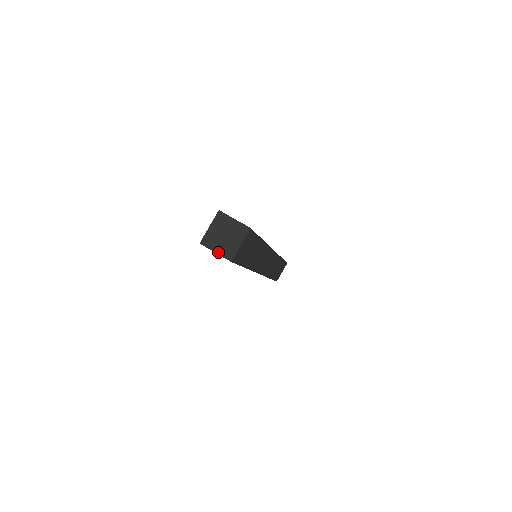
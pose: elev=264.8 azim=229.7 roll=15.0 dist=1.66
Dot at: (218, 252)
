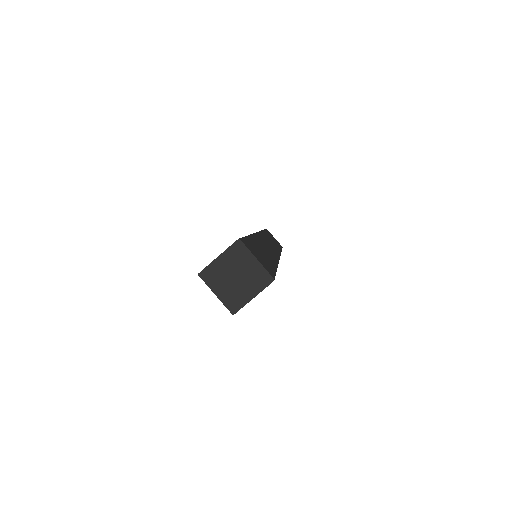
Dot at: (219, 296)
